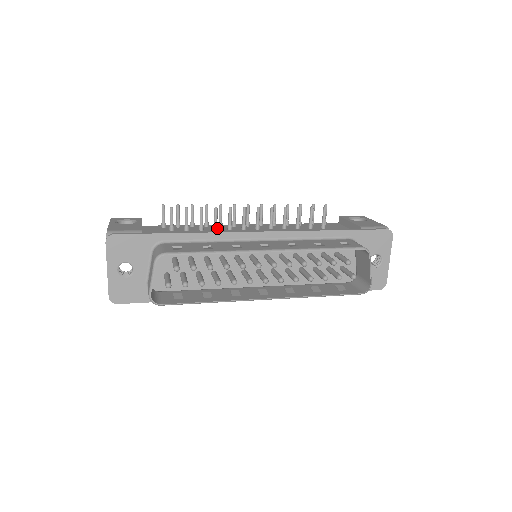
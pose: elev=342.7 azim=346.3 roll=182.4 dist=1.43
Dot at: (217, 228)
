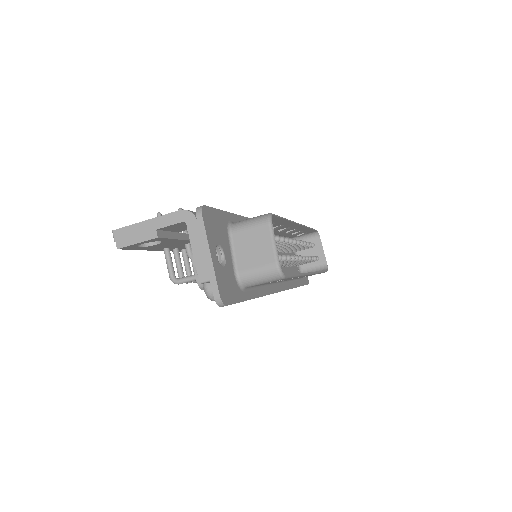
Dot at: occluded
